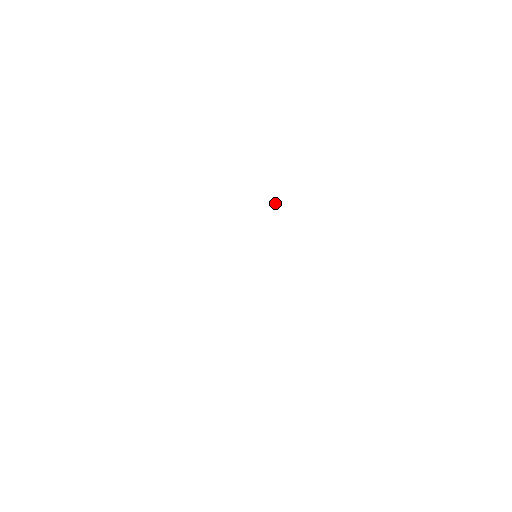
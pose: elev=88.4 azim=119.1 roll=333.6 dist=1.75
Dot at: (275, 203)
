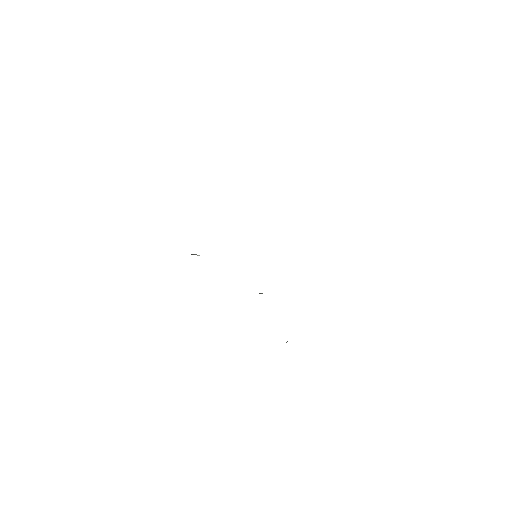
Dot at: occluded
